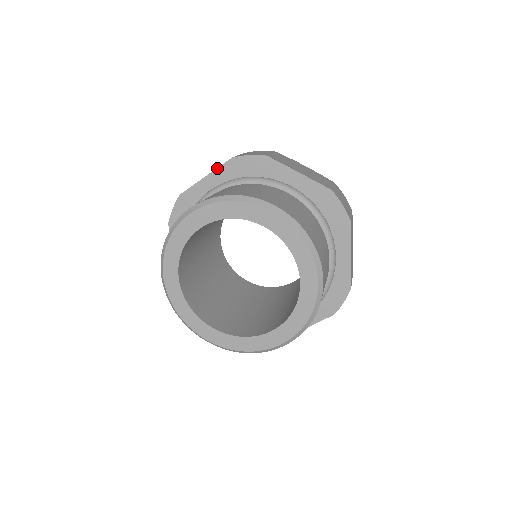
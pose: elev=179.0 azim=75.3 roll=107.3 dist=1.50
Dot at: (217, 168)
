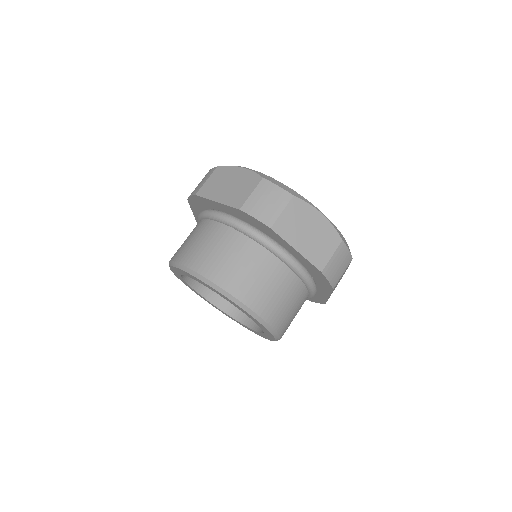
Dot at: (190, 206)
